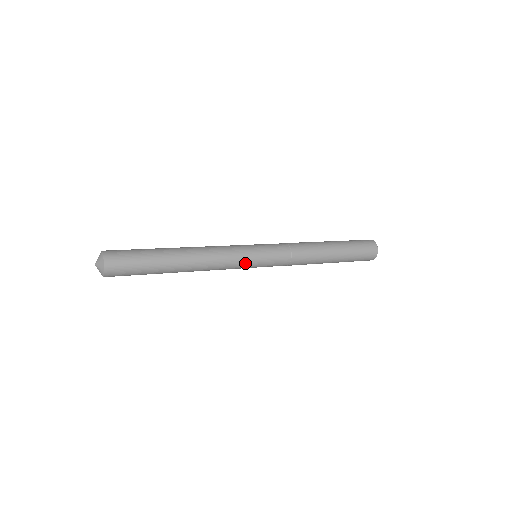
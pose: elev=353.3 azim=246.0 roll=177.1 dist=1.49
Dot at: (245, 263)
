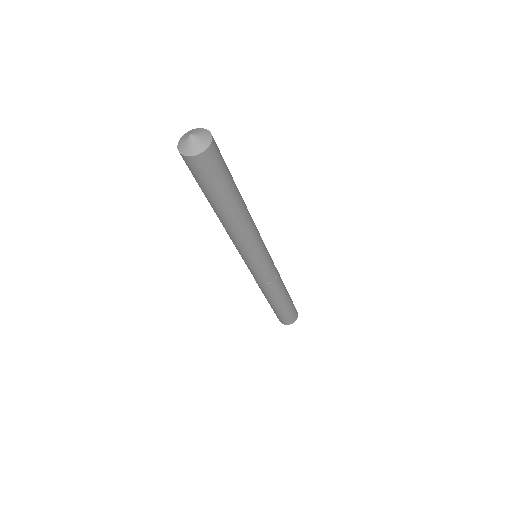
Dot at: (264, 245)
